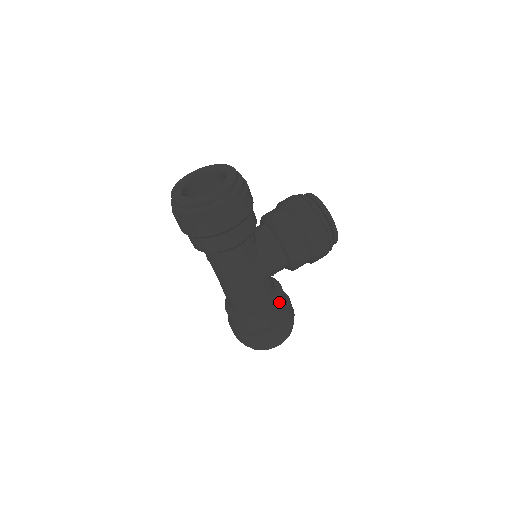
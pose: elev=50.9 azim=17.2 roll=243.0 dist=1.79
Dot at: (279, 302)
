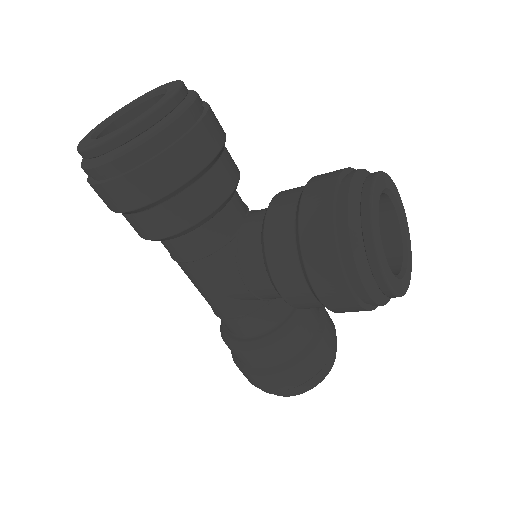
Dot at: (275, 343)
